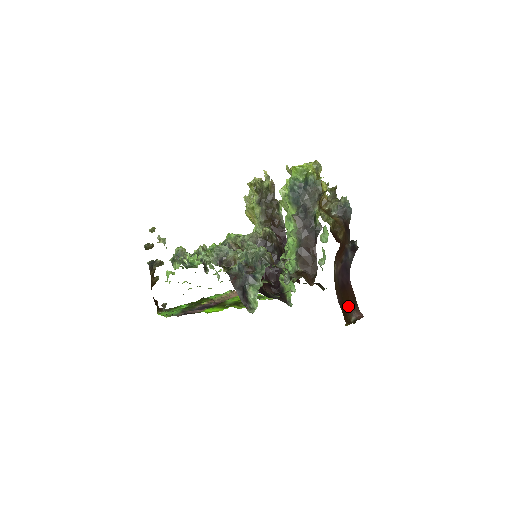
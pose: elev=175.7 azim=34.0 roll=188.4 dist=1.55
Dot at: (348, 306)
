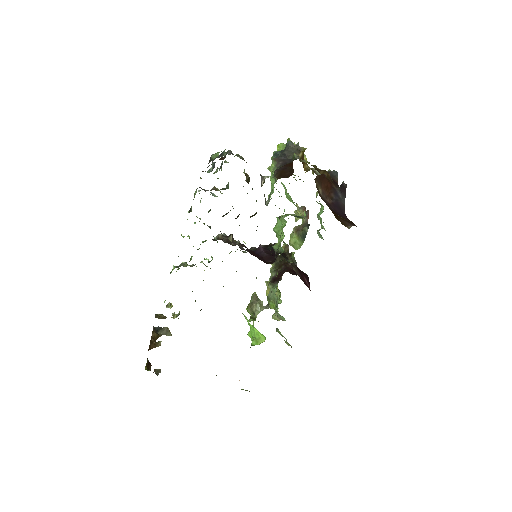
Dot at: (342, 219)
